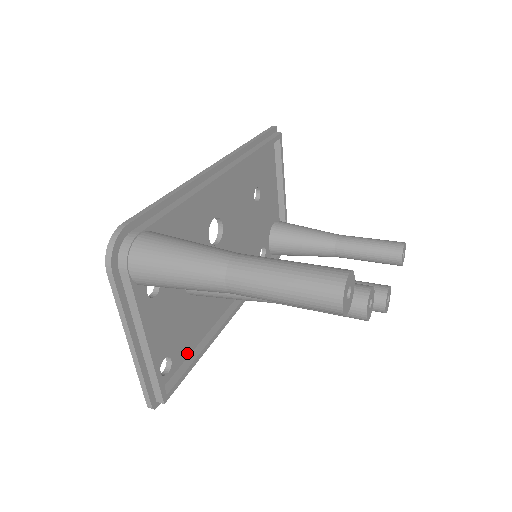
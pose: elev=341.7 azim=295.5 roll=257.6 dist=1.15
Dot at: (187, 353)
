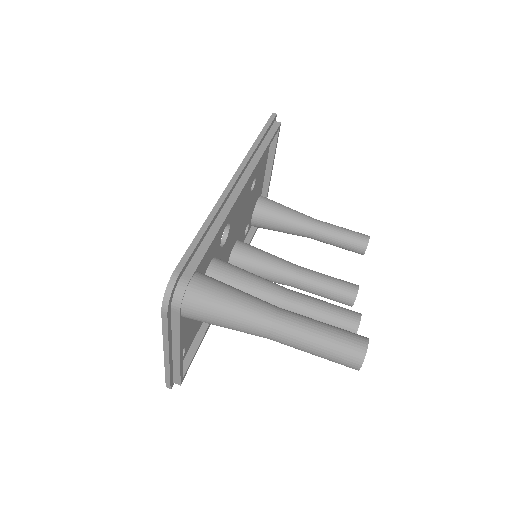
Dot at: (193, 338)
